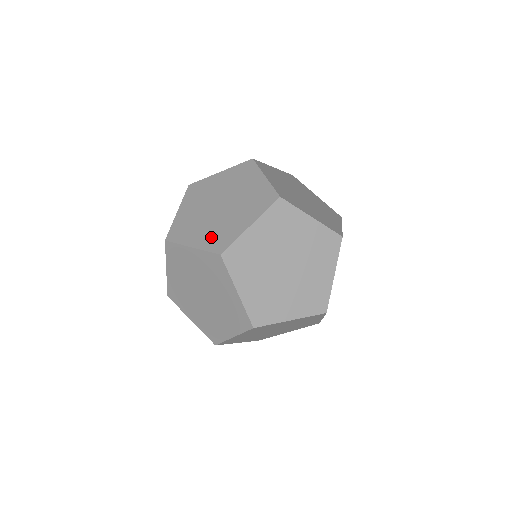
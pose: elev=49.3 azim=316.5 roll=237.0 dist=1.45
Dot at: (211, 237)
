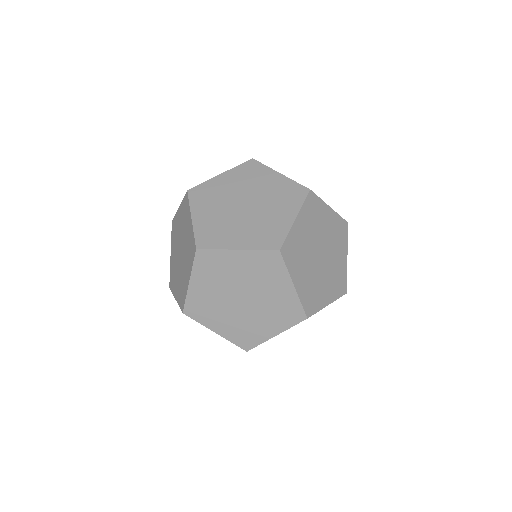
Dot at: (179, 291)
